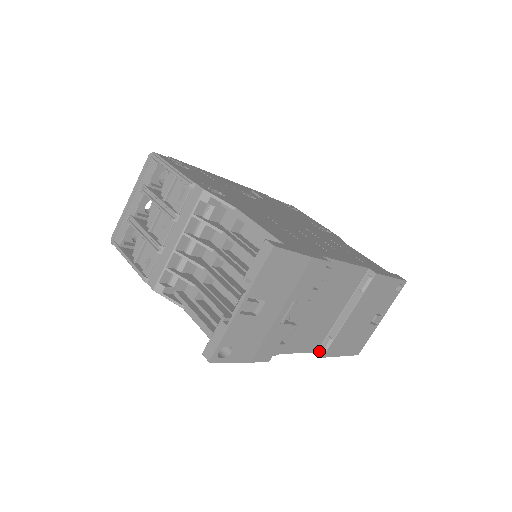
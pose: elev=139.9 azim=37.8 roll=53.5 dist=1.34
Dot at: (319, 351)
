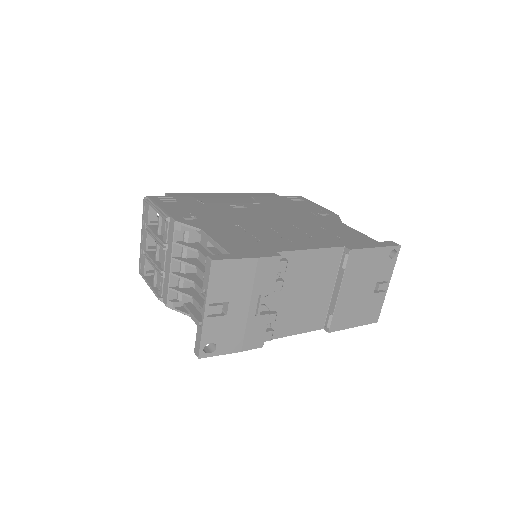
Dot at: (325, 328)
